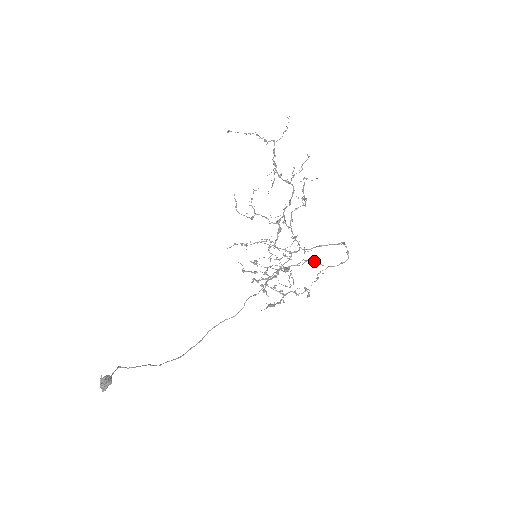
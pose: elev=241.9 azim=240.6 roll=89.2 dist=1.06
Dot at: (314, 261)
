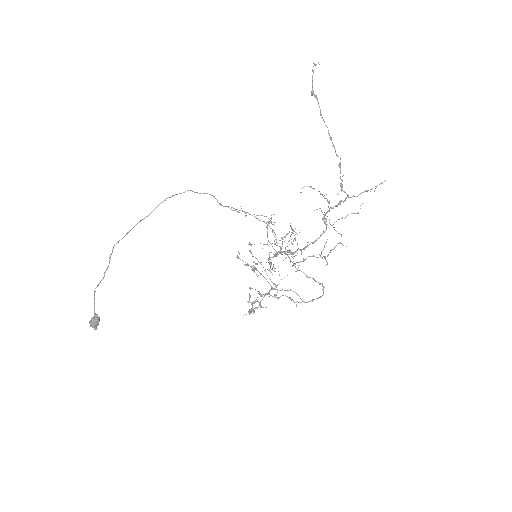
Dot at: (297, 294)
